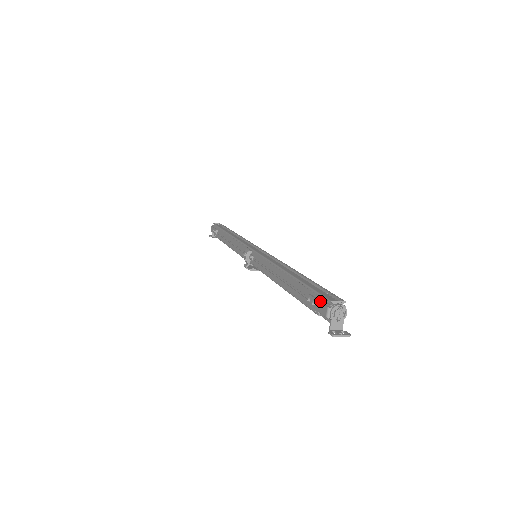
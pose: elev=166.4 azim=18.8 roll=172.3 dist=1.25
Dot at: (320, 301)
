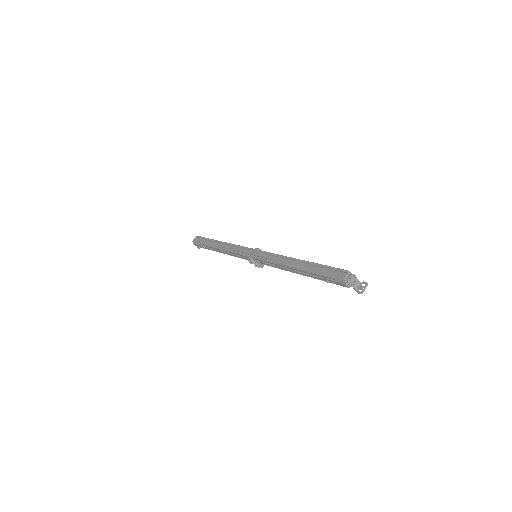
Dot at: (336, 281)
